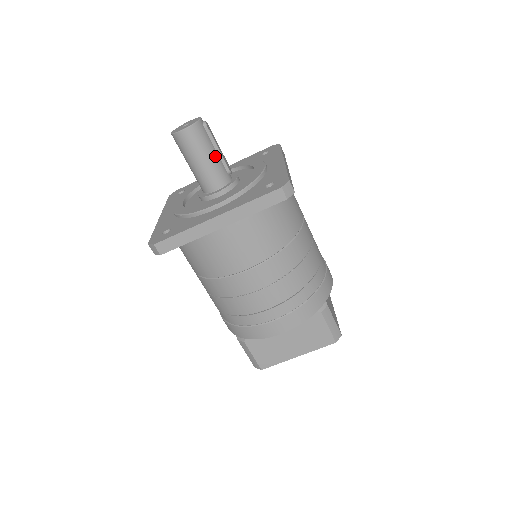
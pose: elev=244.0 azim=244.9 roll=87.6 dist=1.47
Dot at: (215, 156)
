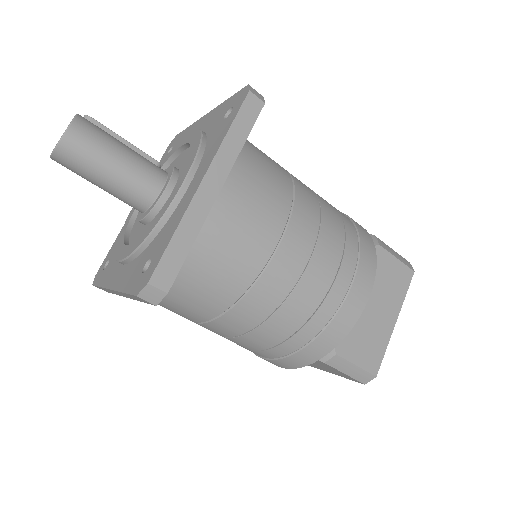
Dot at: (129, 149)
